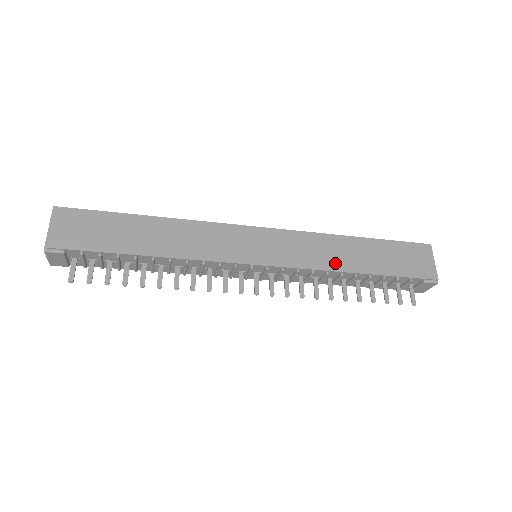
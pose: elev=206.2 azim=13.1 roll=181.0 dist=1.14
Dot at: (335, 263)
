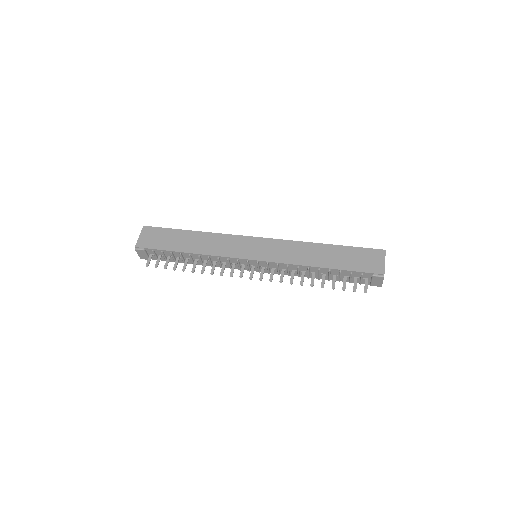
Dot at: (304, 260)
